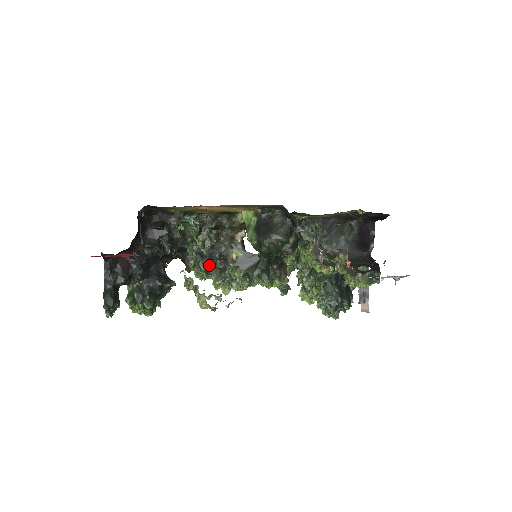
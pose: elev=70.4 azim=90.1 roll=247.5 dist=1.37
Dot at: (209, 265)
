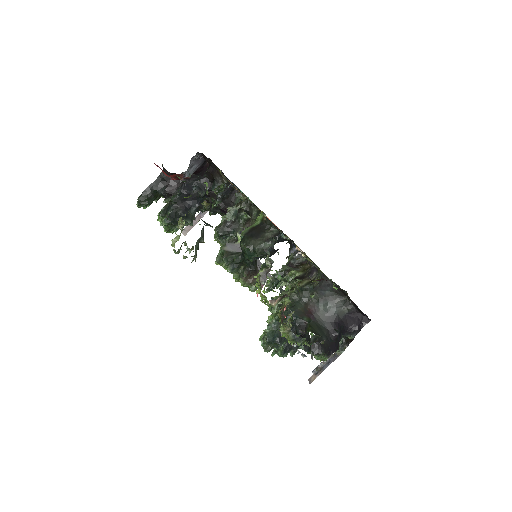
Dot at: (226, 234)
